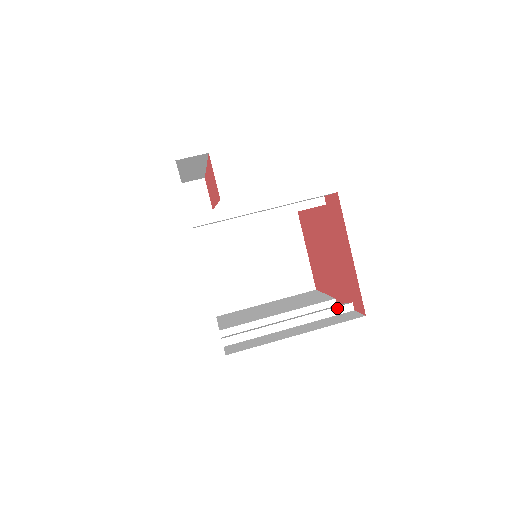
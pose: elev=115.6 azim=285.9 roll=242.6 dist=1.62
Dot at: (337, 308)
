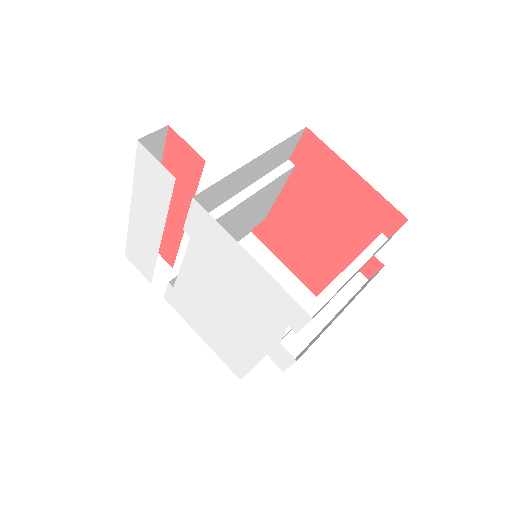
Dot at: (373, 243)
